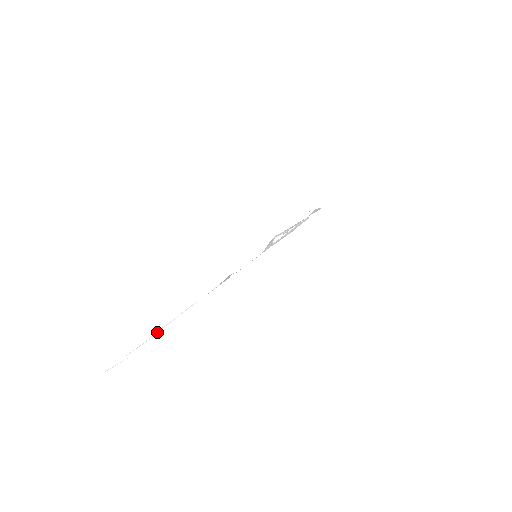
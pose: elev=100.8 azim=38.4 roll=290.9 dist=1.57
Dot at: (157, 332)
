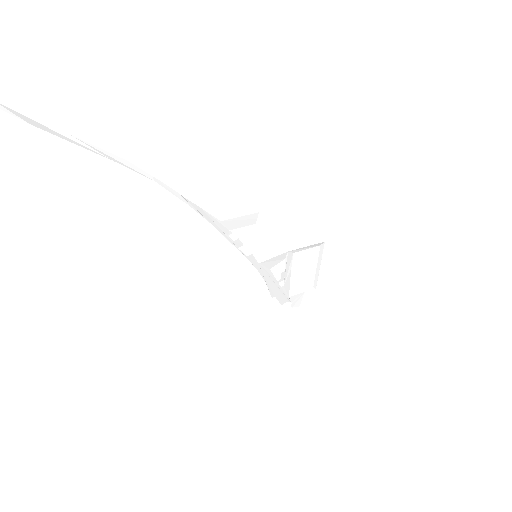
Dot at: (110, 156)
